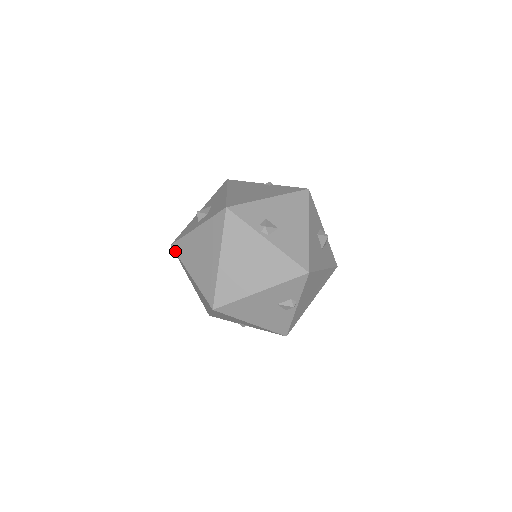
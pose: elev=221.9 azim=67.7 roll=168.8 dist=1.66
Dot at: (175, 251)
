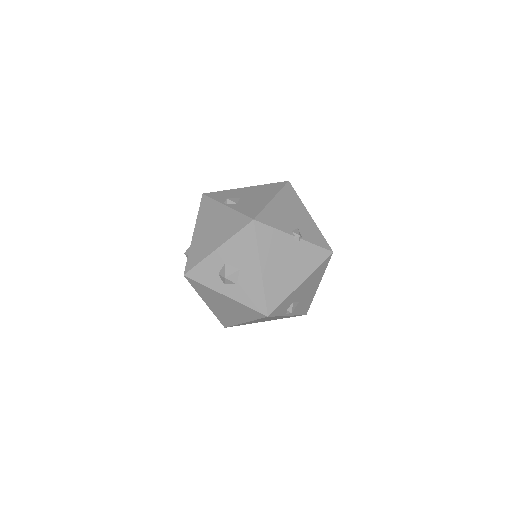
Dot at: (189, 282)
